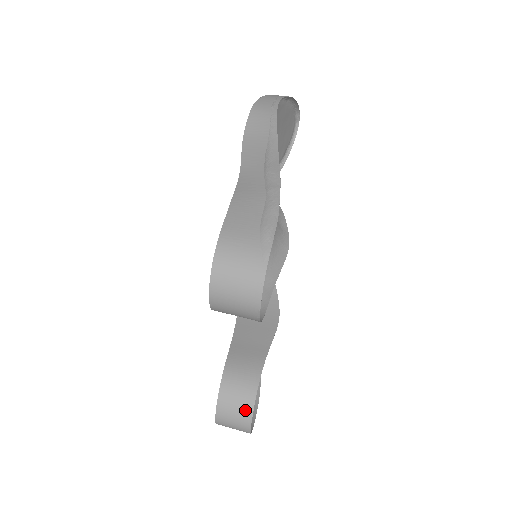
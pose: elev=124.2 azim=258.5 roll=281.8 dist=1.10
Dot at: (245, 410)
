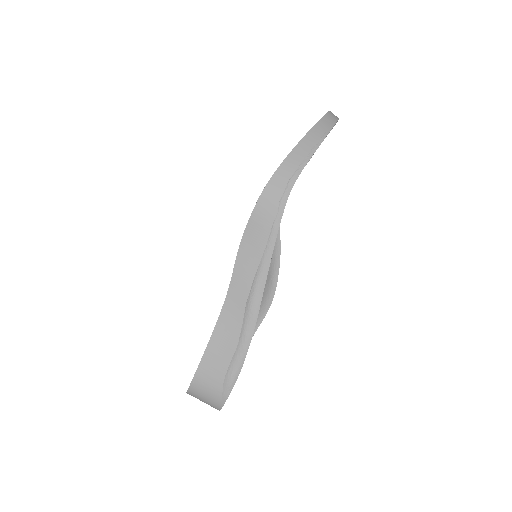
Dot at: occluded
